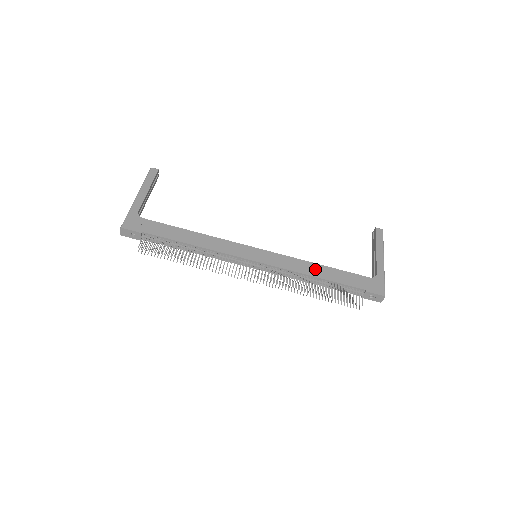
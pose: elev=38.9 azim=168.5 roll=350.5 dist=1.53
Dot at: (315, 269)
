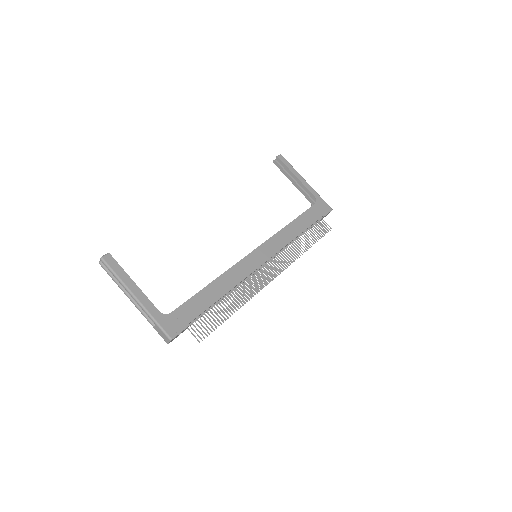
Dot at: (293, 229)
